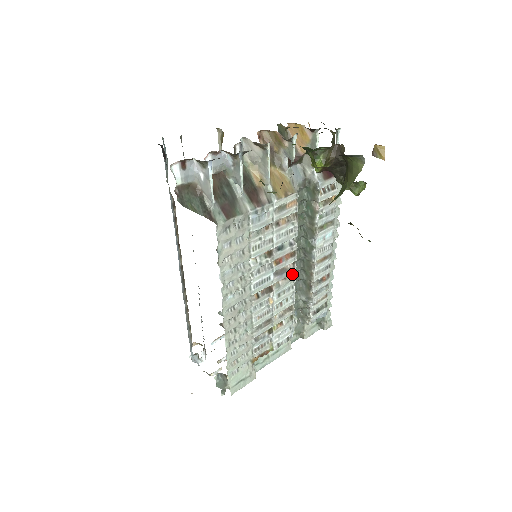
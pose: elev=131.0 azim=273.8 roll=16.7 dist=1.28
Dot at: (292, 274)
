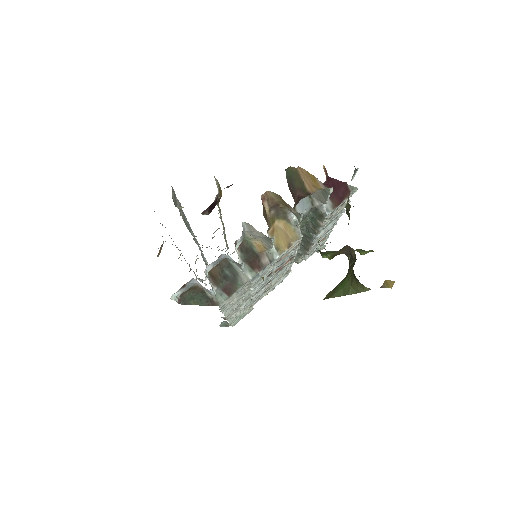
Dot at: occluded
